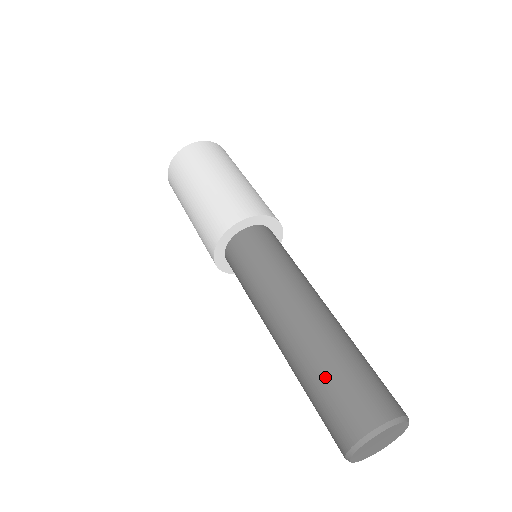
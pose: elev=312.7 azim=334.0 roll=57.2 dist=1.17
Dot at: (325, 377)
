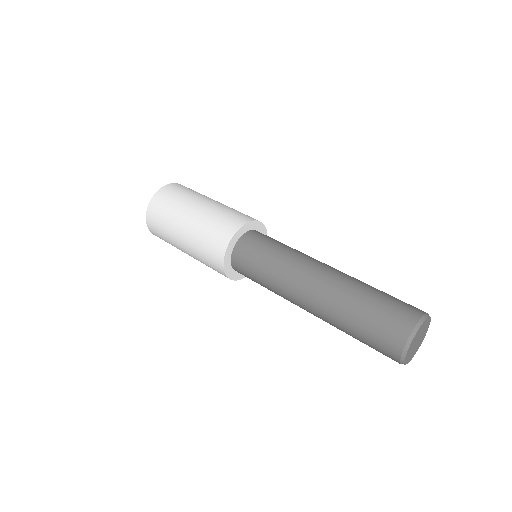
Dot at: (355, 329)
